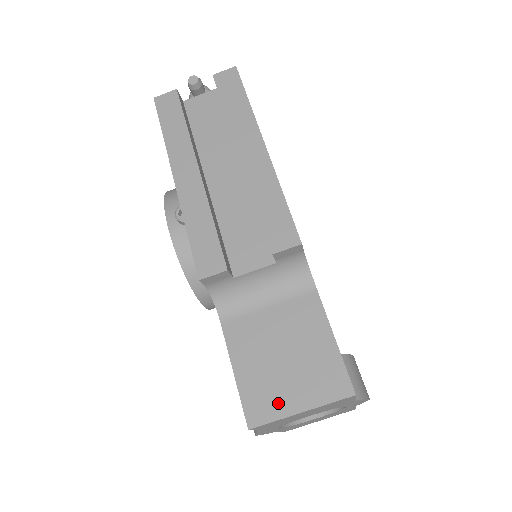
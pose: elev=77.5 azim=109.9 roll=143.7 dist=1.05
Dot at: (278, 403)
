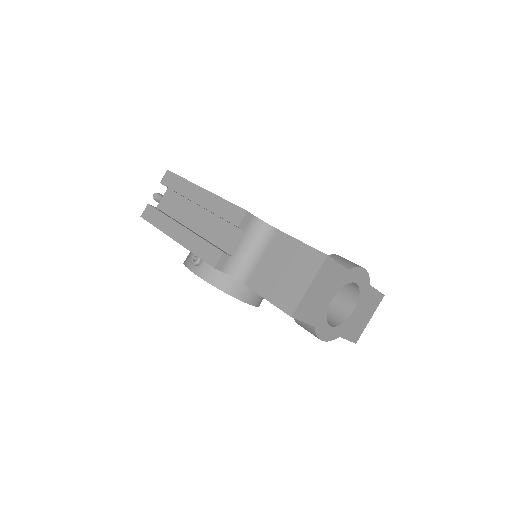
Dot at: (296, 293)
